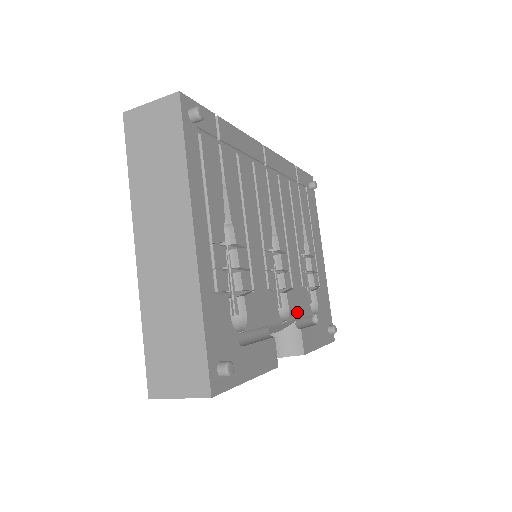
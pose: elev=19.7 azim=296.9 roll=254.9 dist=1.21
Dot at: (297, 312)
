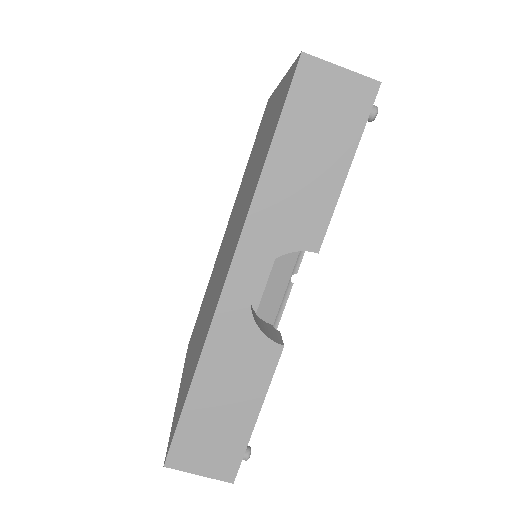
Dot at: occluded
